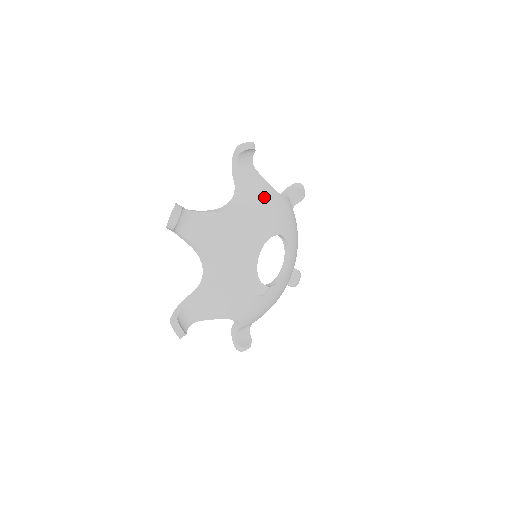
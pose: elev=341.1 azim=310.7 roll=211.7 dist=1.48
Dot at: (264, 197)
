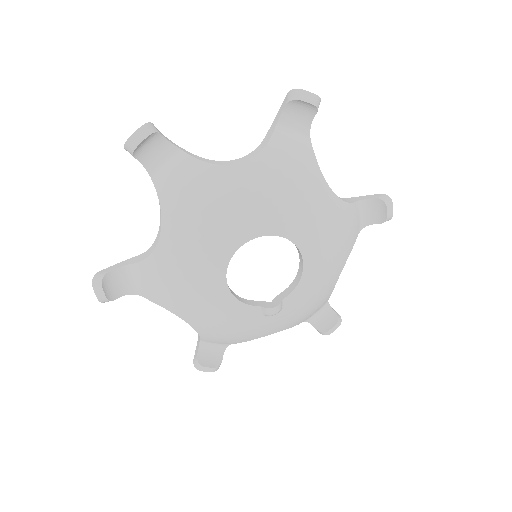
Dot at: (198, 200)
